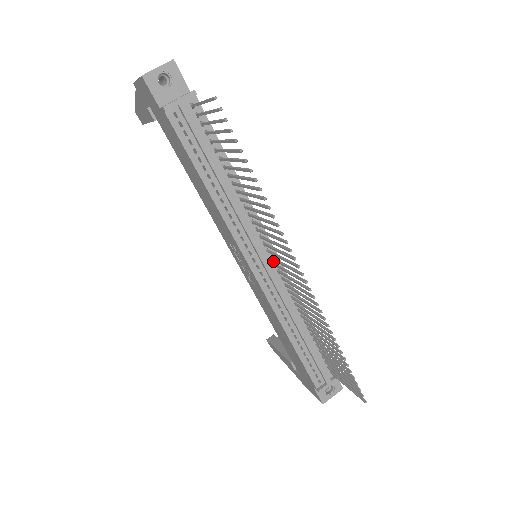
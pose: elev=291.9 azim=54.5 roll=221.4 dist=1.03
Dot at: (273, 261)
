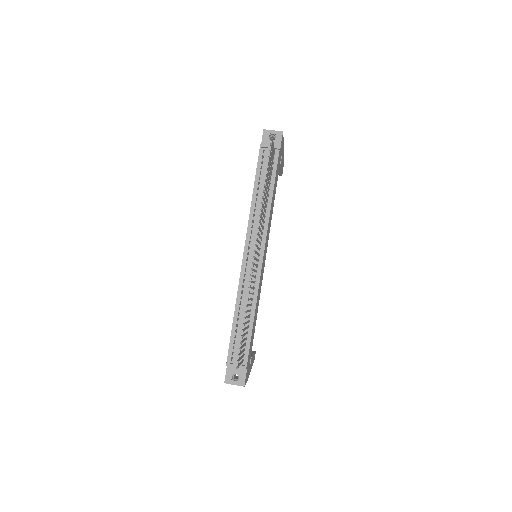
Dot at: (259, 258)
